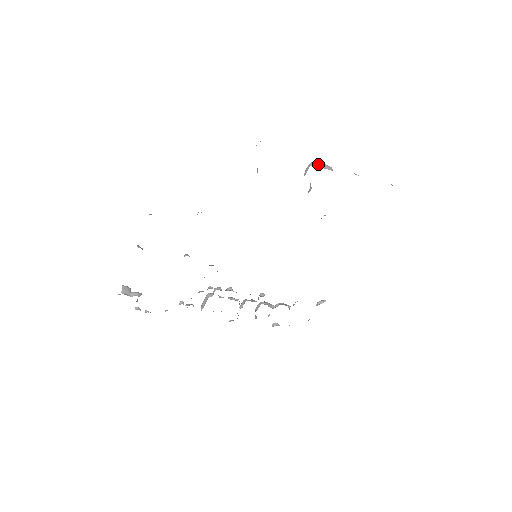
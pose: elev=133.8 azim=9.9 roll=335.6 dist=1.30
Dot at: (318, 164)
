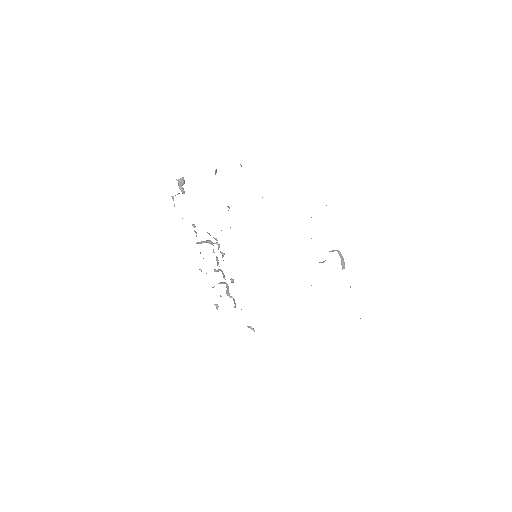
Dot at: (341, 256)
